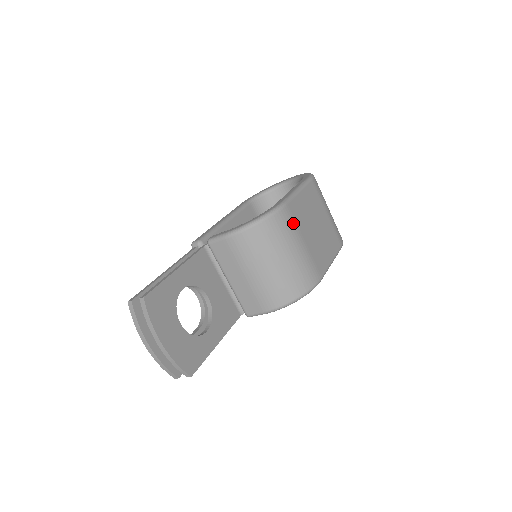
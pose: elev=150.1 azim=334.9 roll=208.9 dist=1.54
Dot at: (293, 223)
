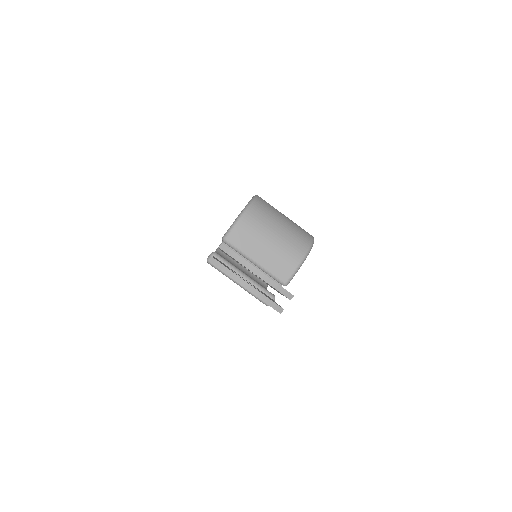
Dot at: occluded
